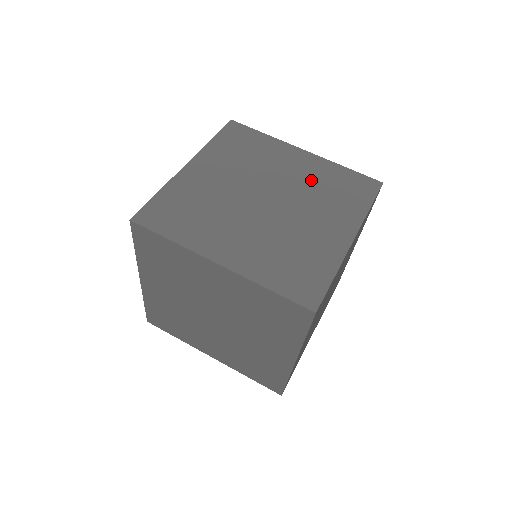
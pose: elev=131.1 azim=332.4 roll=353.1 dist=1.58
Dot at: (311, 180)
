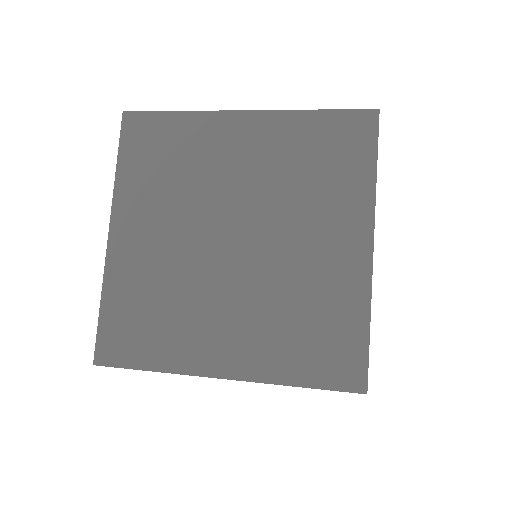
Dot at: (276, 167)
